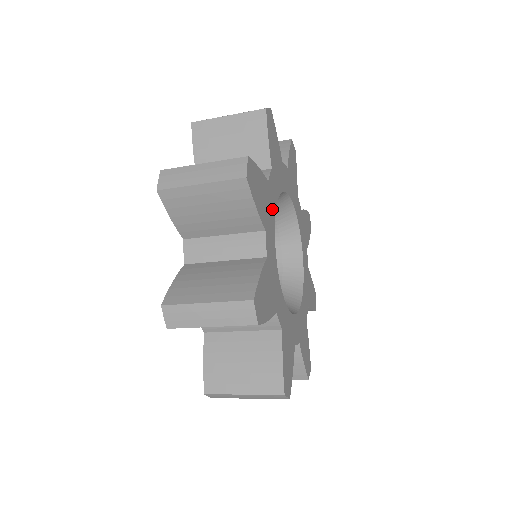
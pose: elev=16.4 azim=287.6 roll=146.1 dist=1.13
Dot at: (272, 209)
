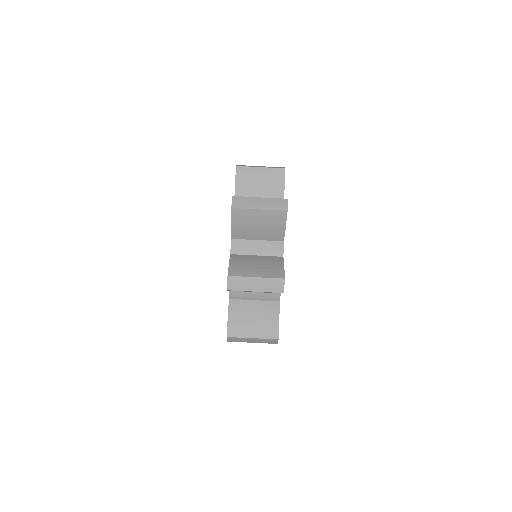
Dot at: occluded
